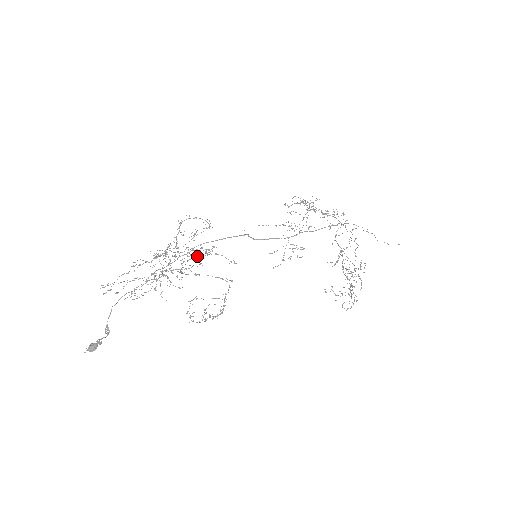
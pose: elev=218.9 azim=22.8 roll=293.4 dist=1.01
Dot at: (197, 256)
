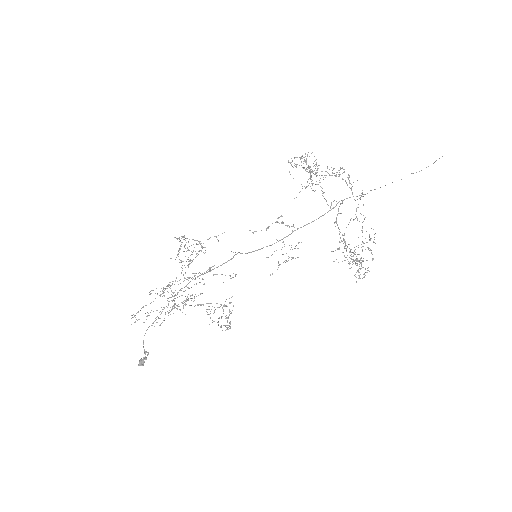
Dot at: occluded
